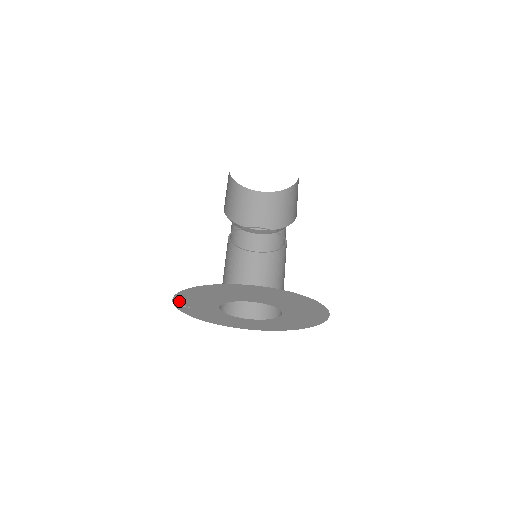
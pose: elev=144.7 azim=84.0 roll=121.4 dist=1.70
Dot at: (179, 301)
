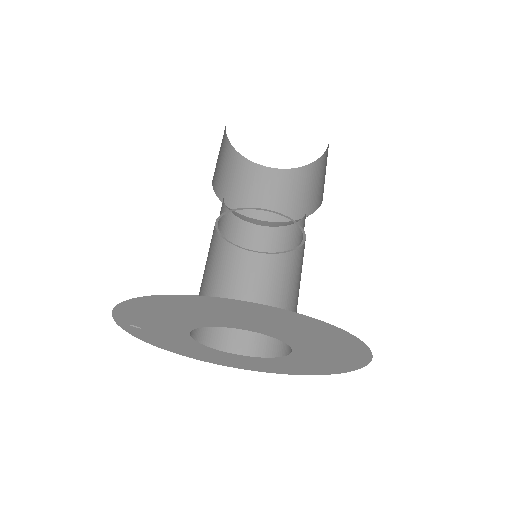
Dot at: (123, 317)
